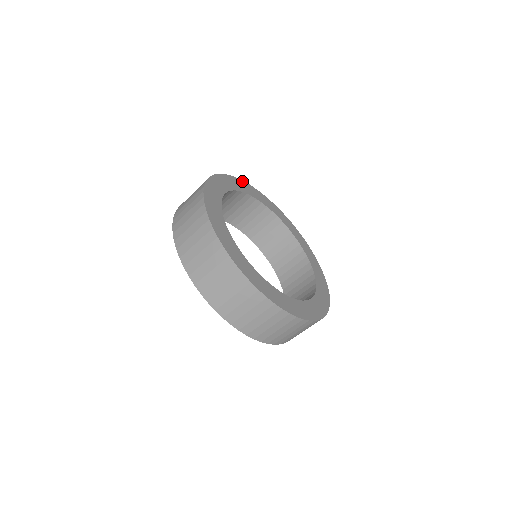
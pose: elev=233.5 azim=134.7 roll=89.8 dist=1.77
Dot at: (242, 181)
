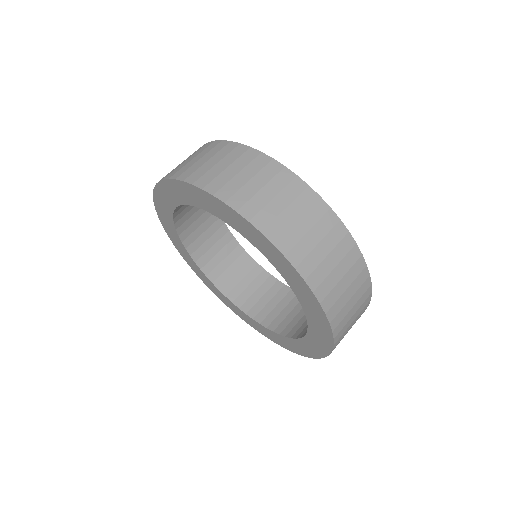
Dot at: occluded
